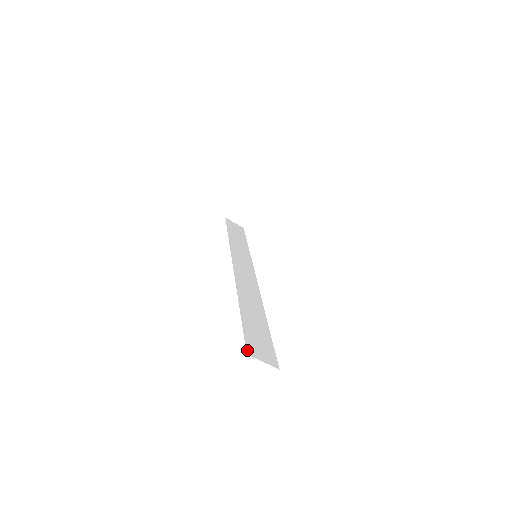
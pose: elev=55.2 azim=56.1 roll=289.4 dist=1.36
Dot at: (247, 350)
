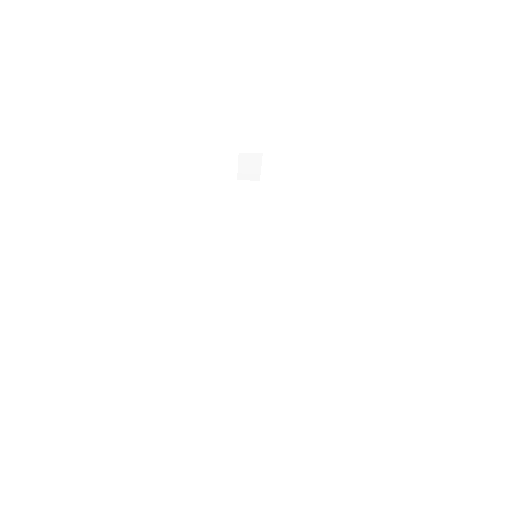
Dot at: (247, 397)
